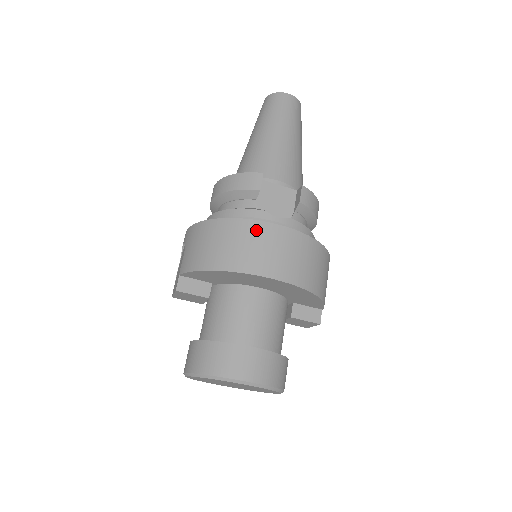
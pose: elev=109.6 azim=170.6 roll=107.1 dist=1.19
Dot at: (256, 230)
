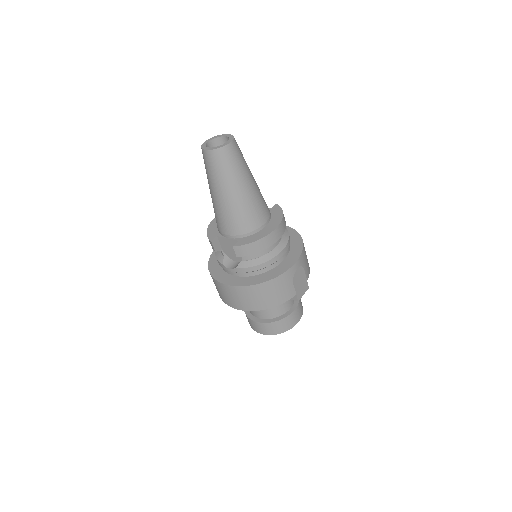
Dot at: (217, 284)
